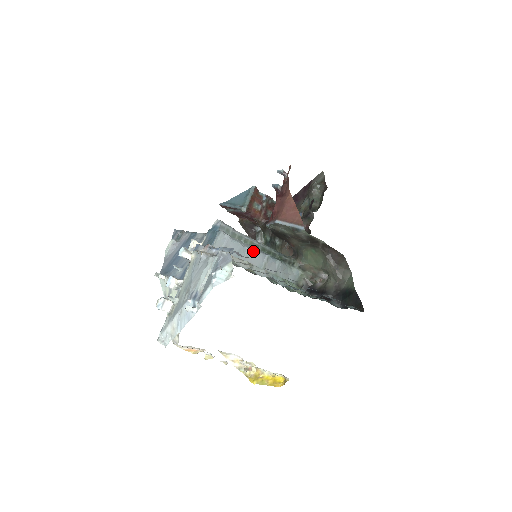
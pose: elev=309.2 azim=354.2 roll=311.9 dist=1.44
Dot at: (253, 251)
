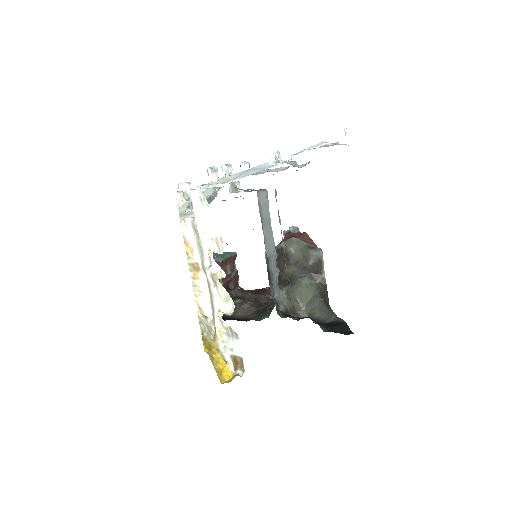
Dot at: (272, 235)
